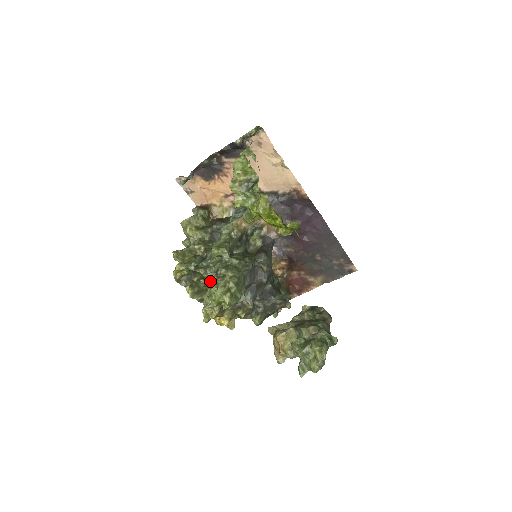
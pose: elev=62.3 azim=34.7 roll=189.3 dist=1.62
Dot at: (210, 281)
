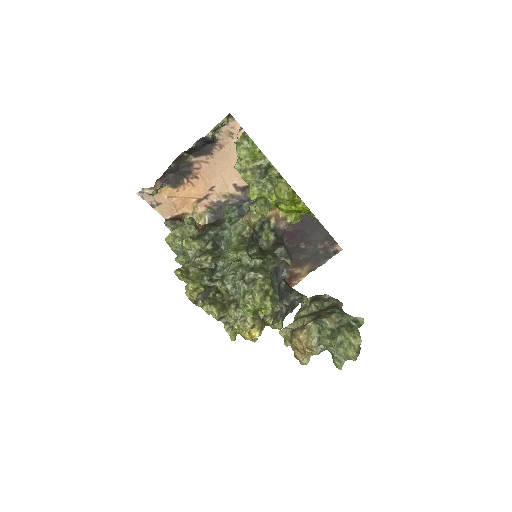
Dot at: (230, 292)
